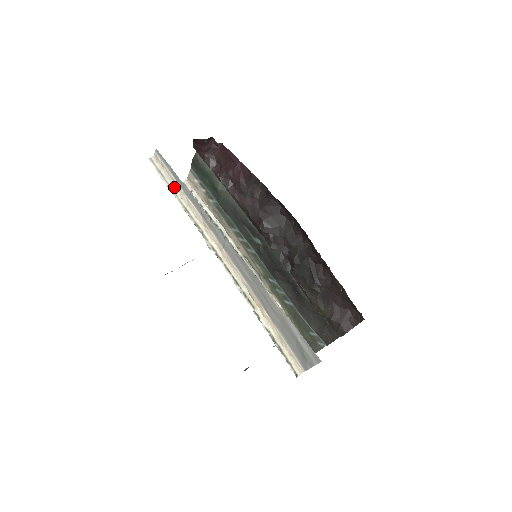
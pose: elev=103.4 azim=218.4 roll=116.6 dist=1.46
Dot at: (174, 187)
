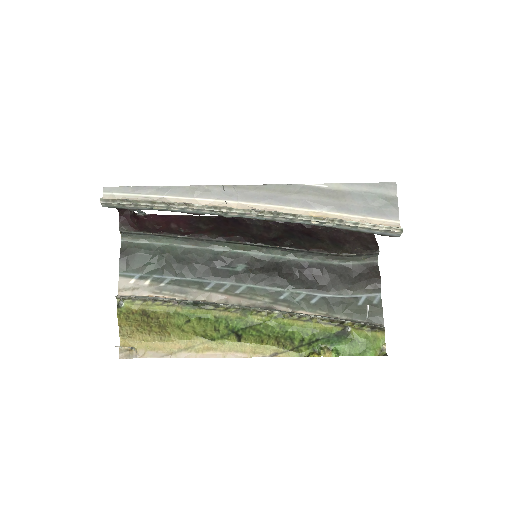
Dot at: (146, 200)
